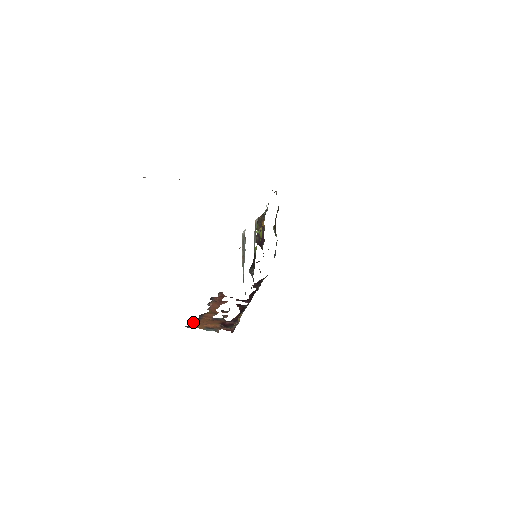
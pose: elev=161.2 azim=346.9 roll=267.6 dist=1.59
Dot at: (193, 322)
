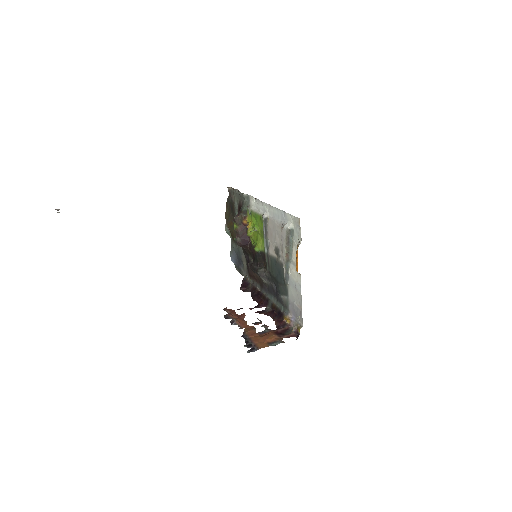
Dot at: (248, 345)
